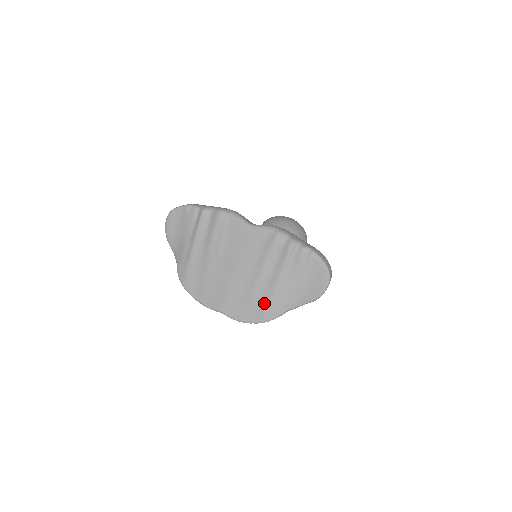
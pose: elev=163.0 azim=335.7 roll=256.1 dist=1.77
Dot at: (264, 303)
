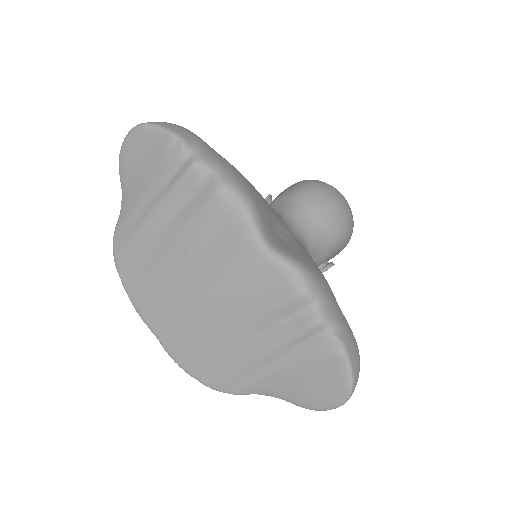
Dot at: (224, 368)
